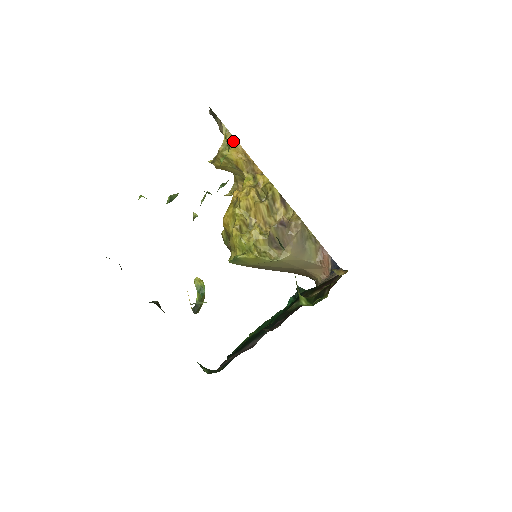
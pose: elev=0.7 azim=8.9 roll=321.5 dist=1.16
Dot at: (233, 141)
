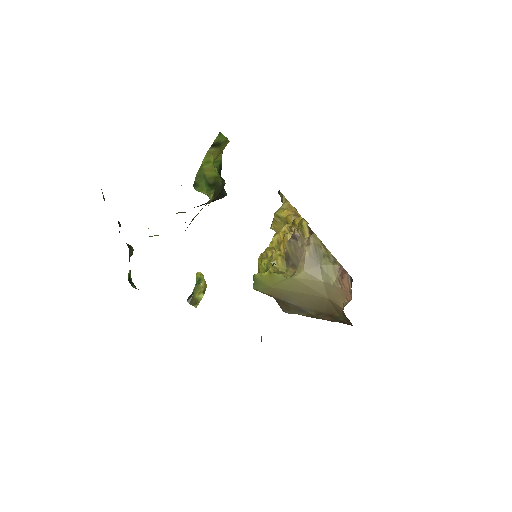
Dot at: (288, 205)
